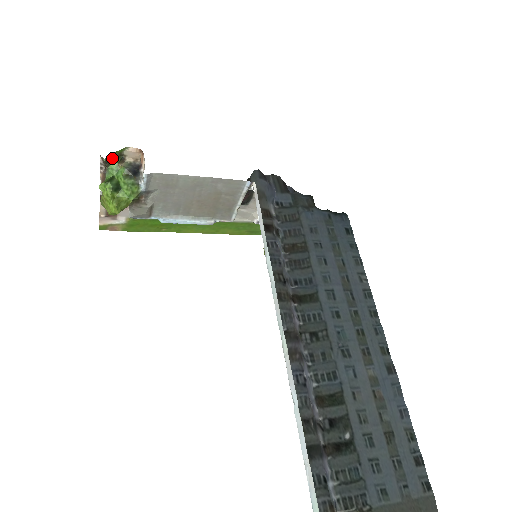
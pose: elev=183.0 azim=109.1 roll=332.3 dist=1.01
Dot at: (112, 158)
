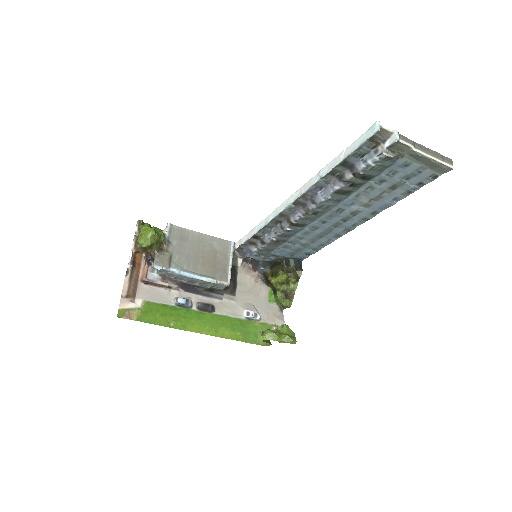
Dot at: occluded
